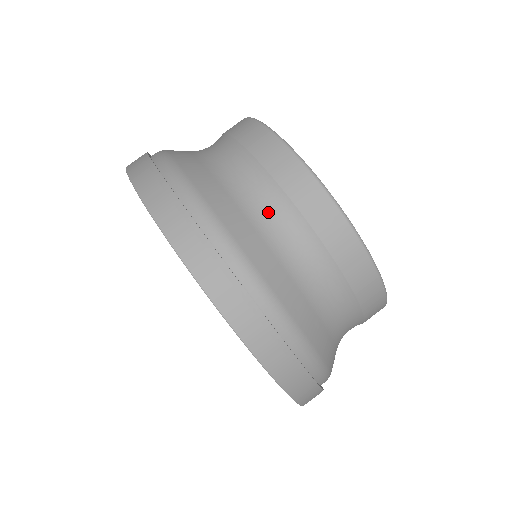
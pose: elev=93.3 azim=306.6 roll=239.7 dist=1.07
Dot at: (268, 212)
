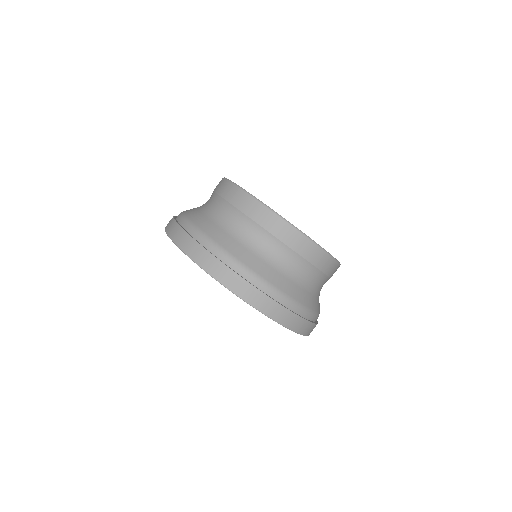
Dot at: (211, 206)
